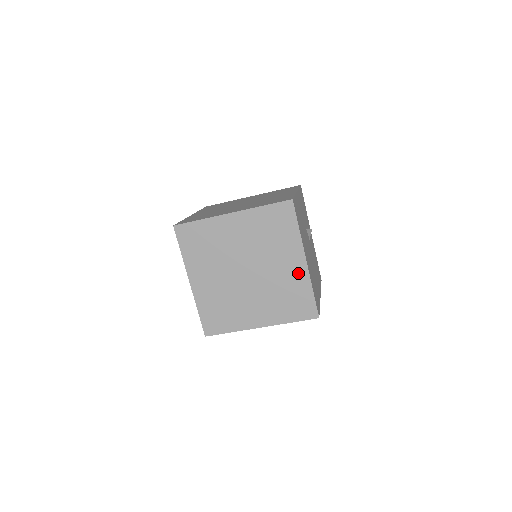
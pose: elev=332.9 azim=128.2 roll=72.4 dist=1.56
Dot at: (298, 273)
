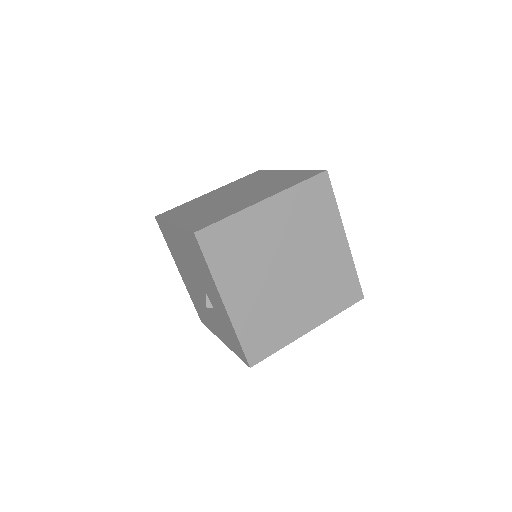
Dot at: (340, 254)
